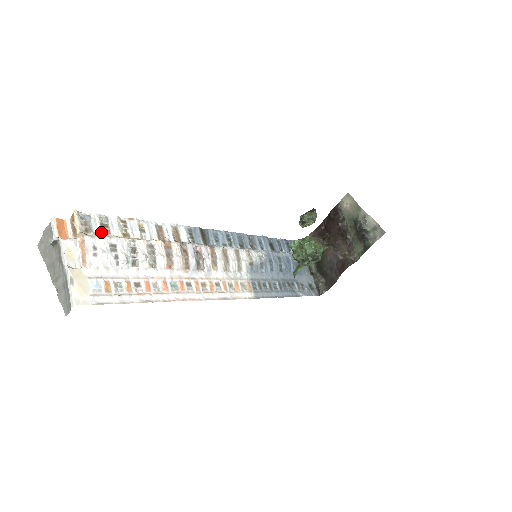
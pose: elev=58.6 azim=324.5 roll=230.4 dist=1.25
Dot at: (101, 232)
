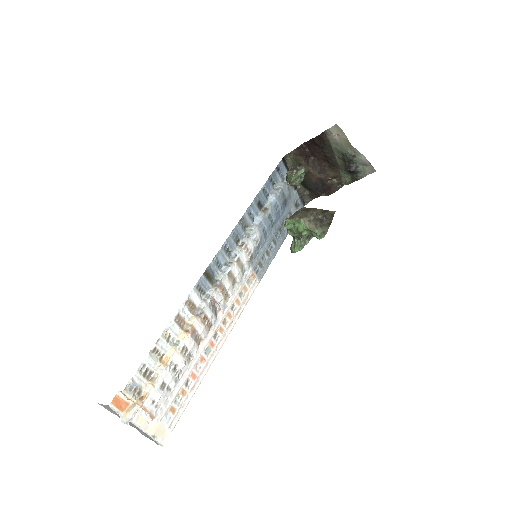
Dot at: (147, 381)
